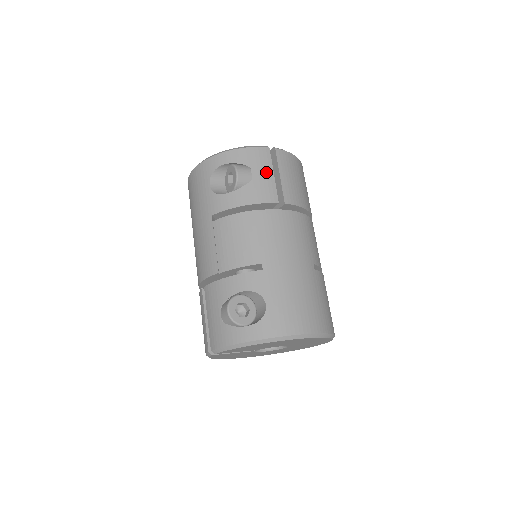
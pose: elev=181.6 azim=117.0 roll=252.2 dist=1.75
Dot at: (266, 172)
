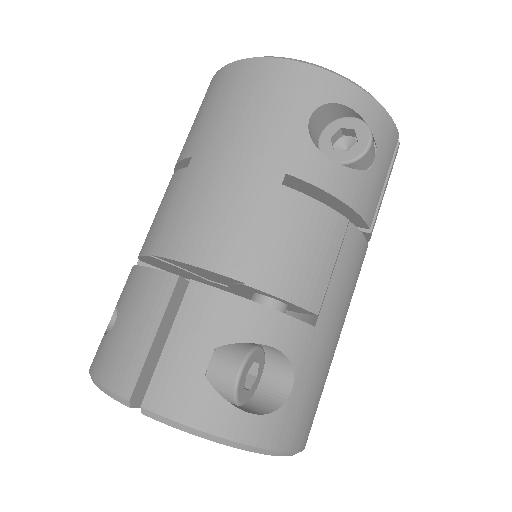
Dot at: (384, 171)
